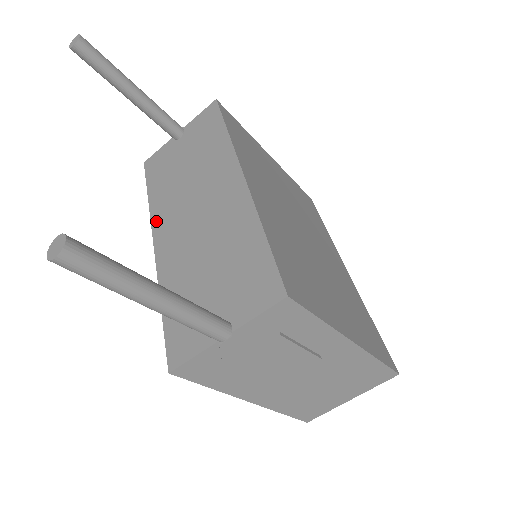
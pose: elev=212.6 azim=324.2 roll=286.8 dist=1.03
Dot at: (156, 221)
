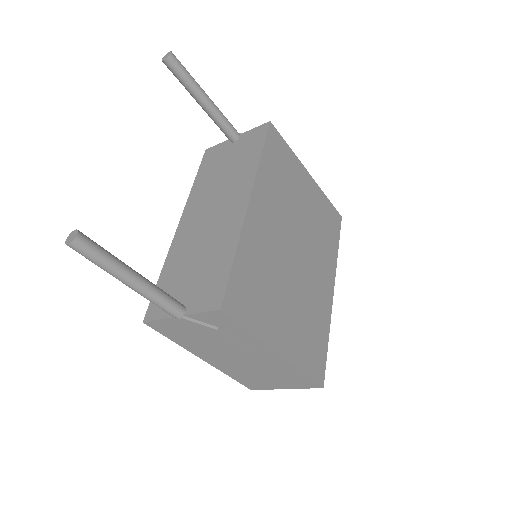
Dot at: (188, 205)
